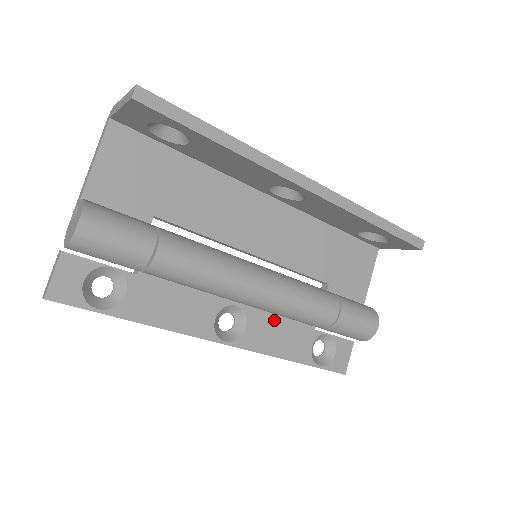
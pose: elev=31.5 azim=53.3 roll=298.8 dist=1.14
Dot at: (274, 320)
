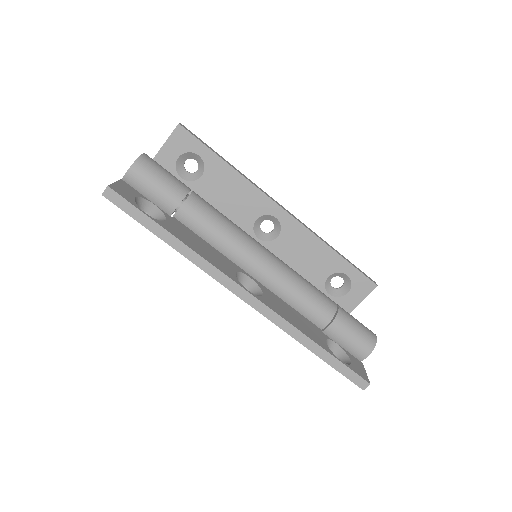
Dot at: (284, 305)
